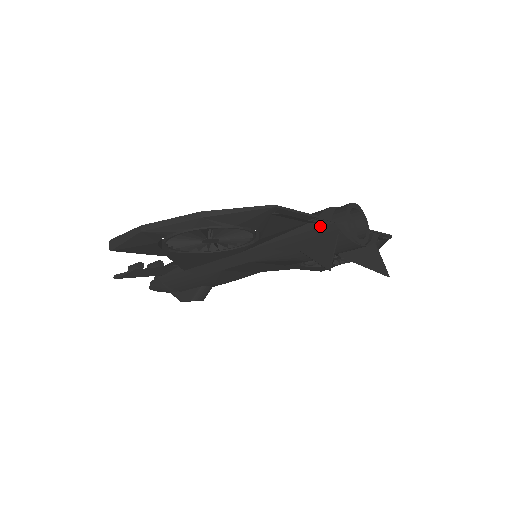
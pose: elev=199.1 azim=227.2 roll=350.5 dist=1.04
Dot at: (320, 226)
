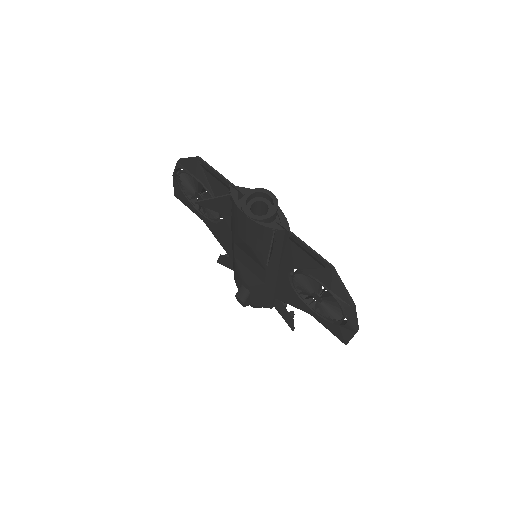
Dot at: occluded
